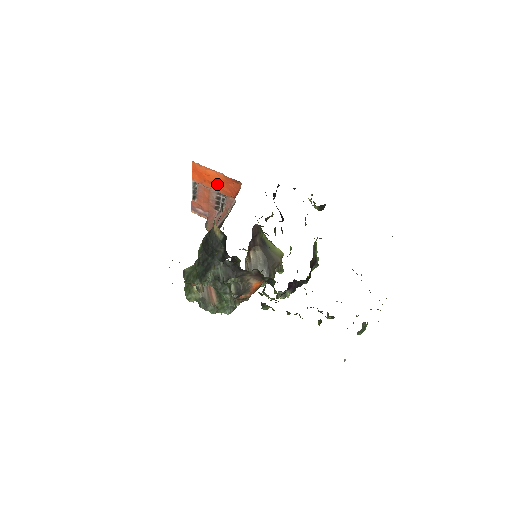
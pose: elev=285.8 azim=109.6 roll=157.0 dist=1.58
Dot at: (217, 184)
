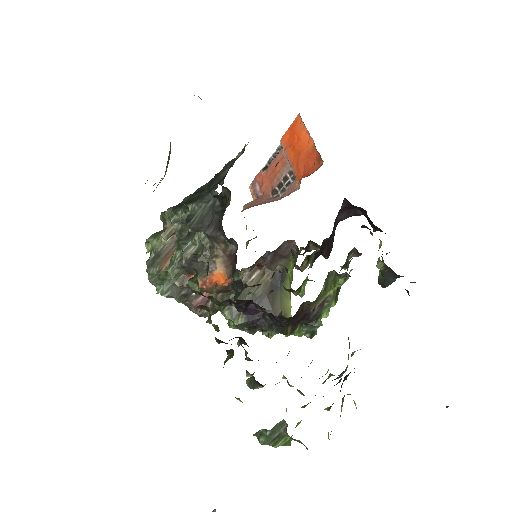
Dot at: (298, 155)
